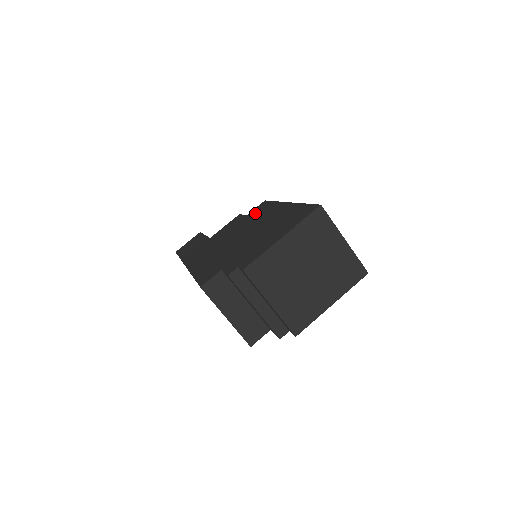
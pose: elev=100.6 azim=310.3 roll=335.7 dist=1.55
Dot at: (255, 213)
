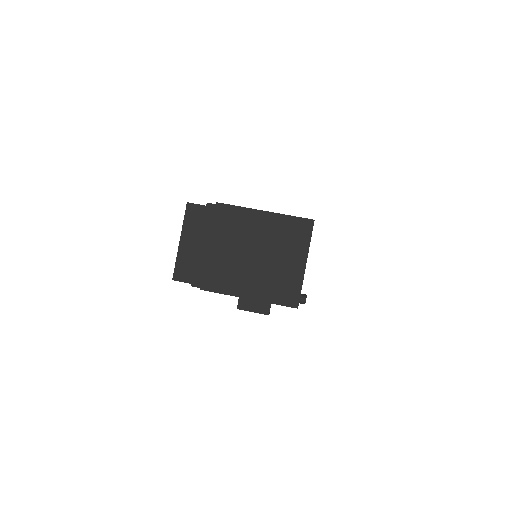
Dot at: occluded
